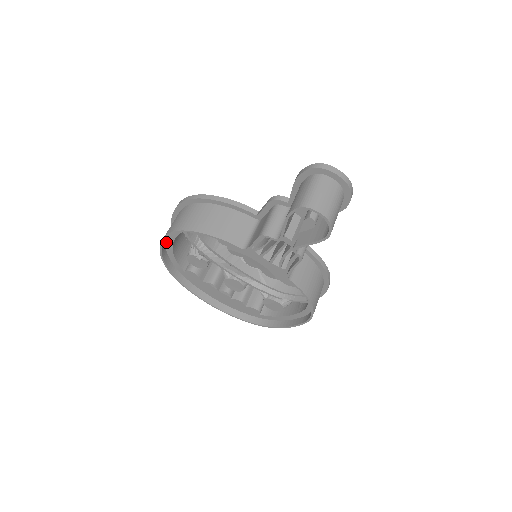
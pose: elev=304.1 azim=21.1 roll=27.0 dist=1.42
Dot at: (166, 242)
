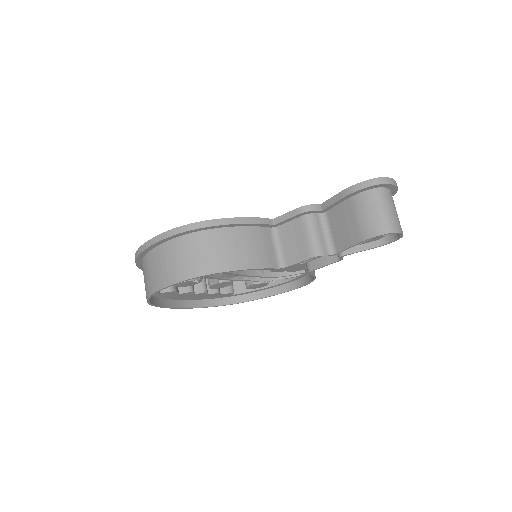
Dot at: (158, 281)
